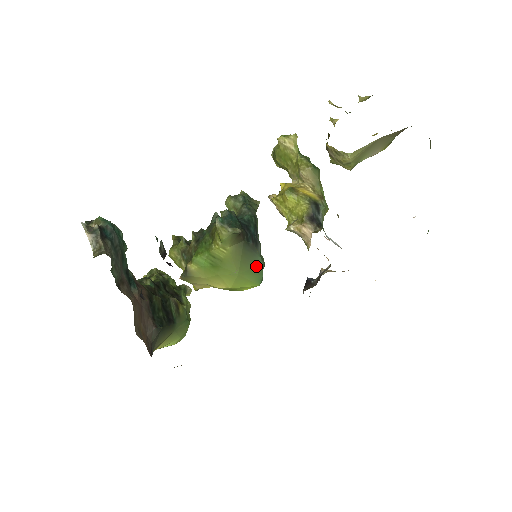
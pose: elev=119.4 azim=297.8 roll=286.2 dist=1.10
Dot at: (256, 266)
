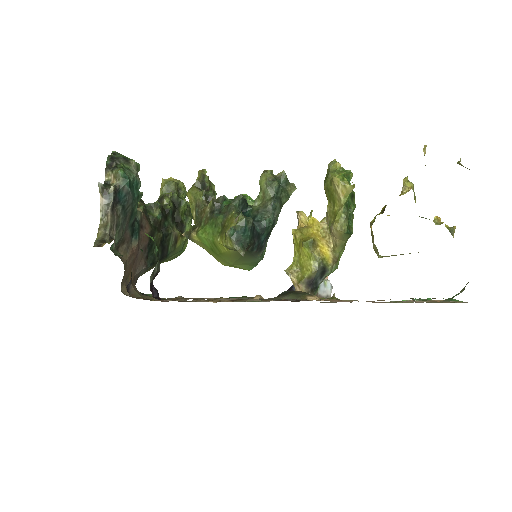
Dot at: (252, 262)
